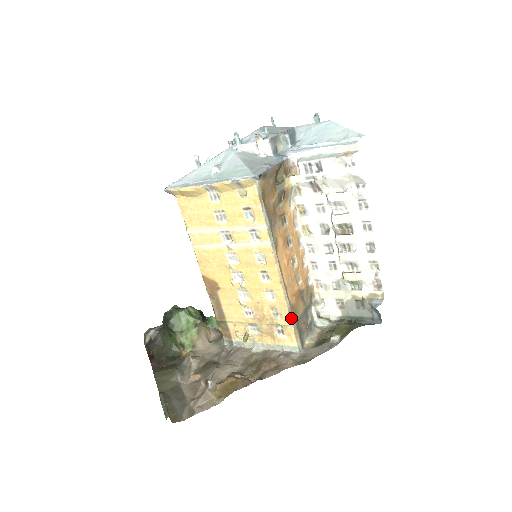
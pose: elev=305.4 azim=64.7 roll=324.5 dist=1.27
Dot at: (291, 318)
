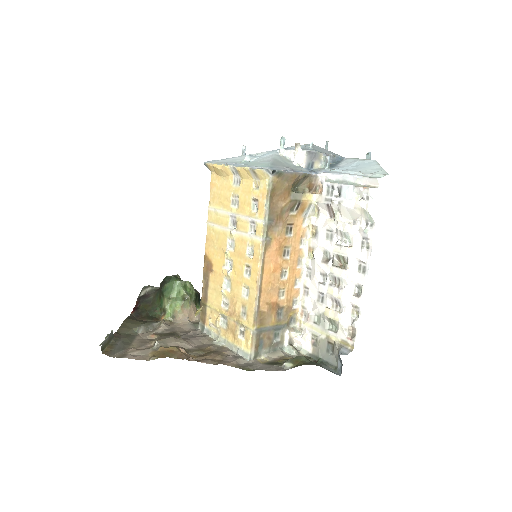
Dot at: (254, 322)
